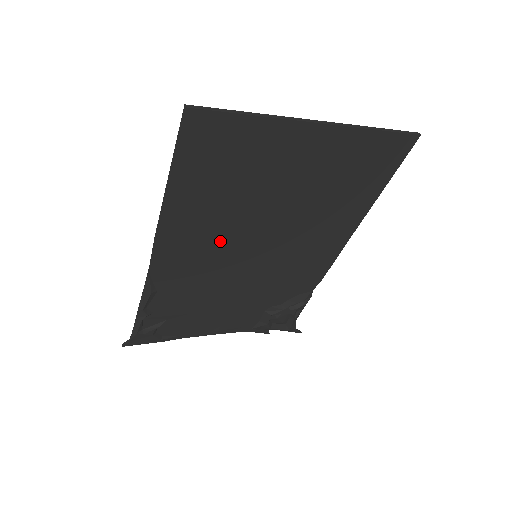
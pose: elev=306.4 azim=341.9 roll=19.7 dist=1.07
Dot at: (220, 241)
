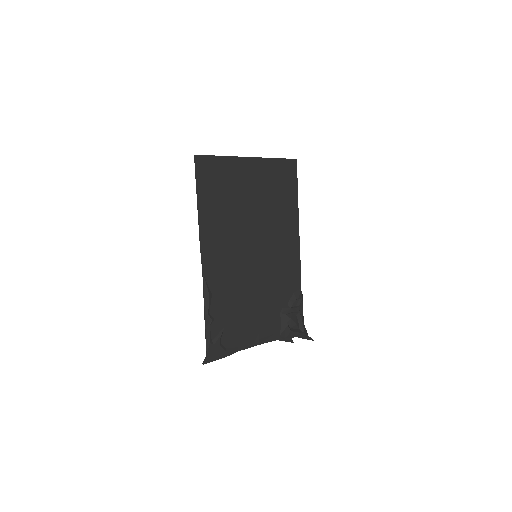
Dot at: (233, 243)
